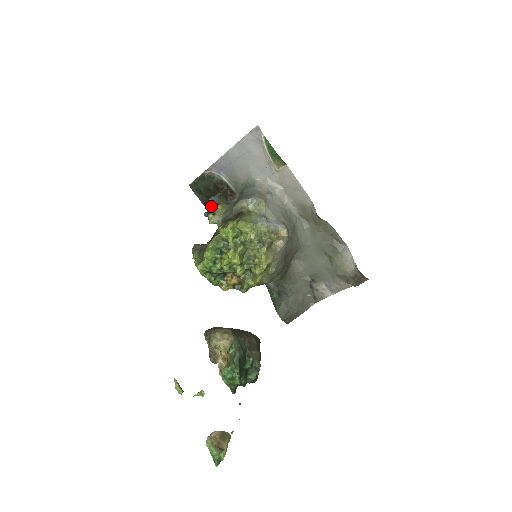
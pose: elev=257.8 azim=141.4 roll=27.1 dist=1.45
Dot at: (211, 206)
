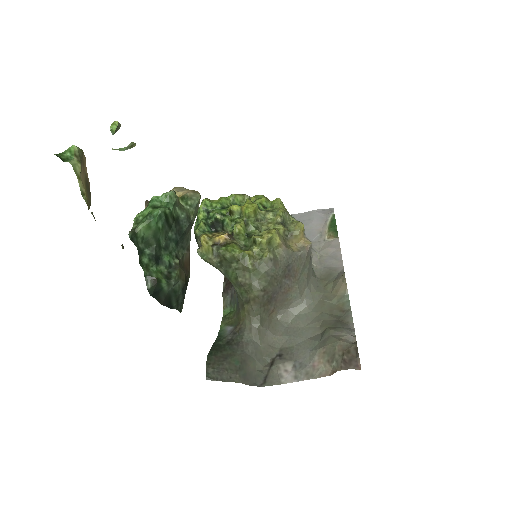
Dot at: occluded
